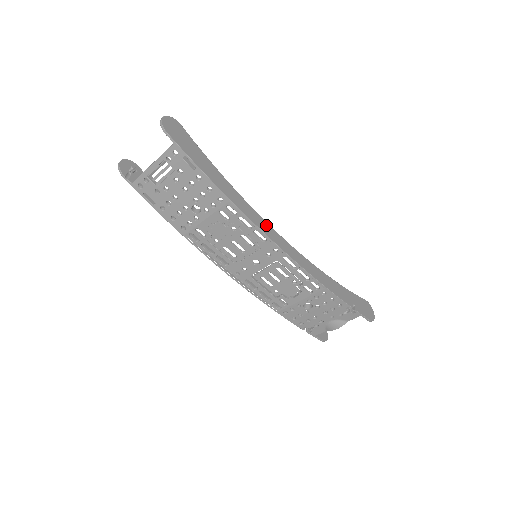
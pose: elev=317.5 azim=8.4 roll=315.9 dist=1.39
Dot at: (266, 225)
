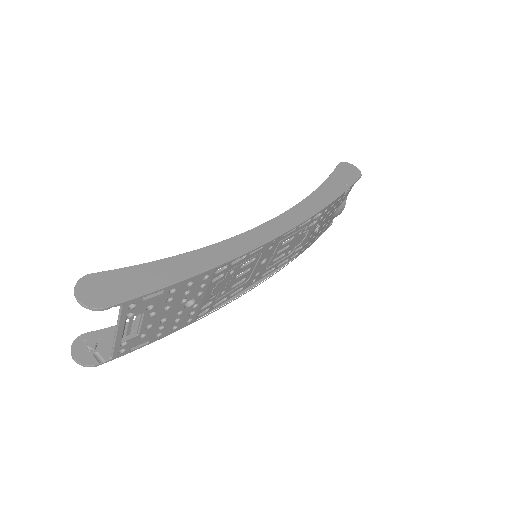
Dot at: (250, 235)
